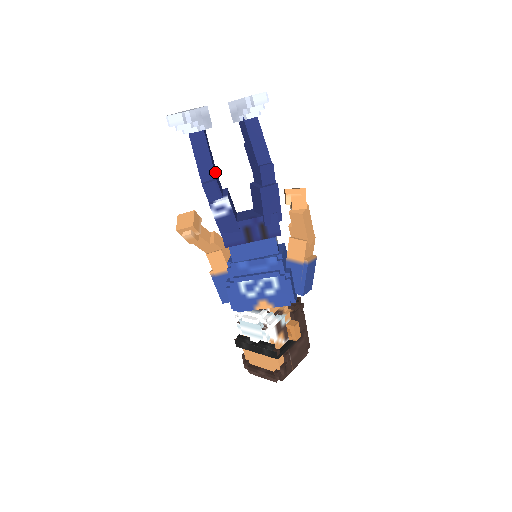
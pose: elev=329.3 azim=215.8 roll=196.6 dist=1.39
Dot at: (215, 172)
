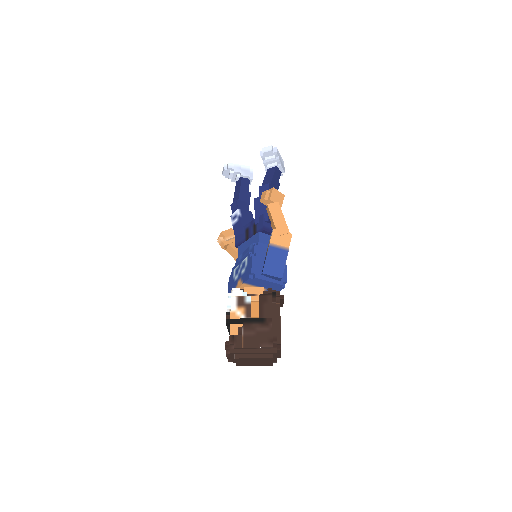
Dot at: (243, 200)
